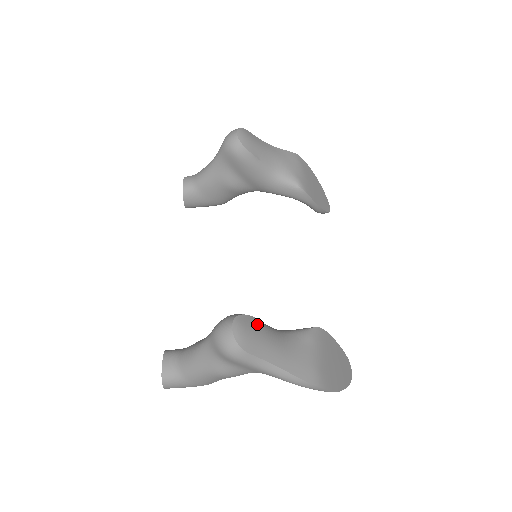
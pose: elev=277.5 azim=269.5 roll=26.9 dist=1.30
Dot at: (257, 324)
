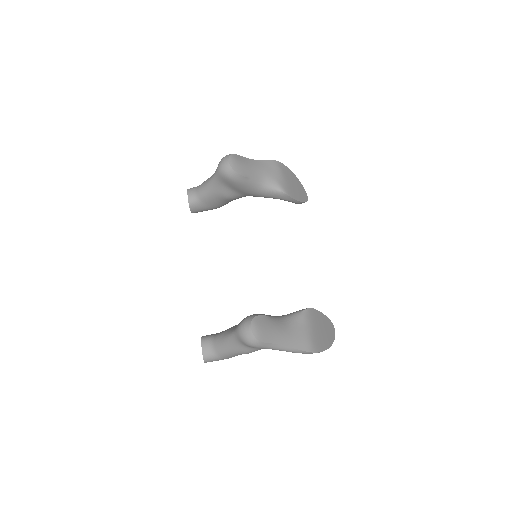
Dot at: (267, 320)
